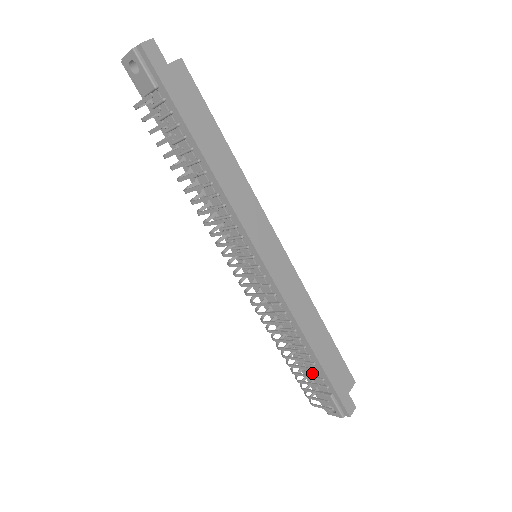
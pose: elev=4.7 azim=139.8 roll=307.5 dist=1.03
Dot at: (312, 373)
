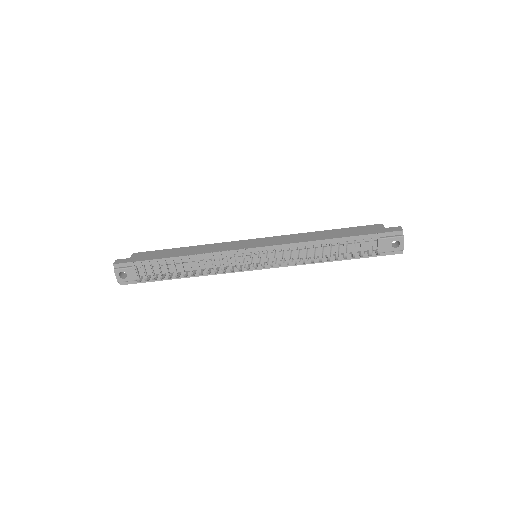
Dot at: (359, 249)
